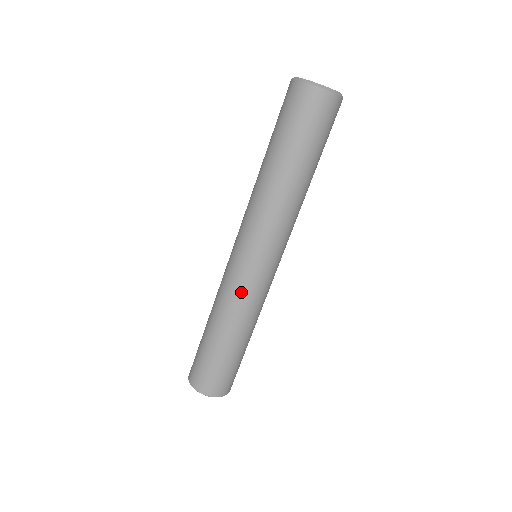
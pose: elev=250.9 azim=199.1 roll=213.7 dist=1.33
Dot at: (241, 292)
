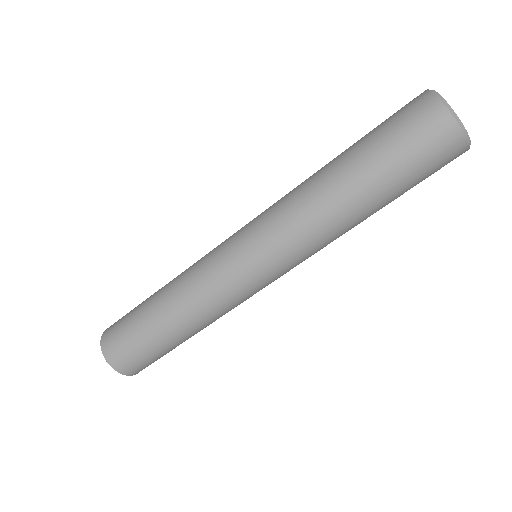
Dot at: (206, 266)
